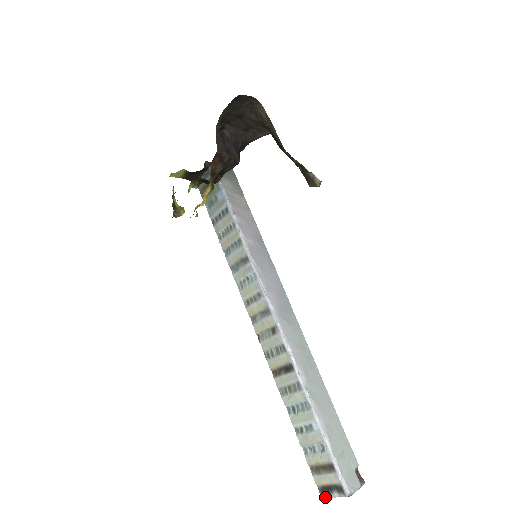
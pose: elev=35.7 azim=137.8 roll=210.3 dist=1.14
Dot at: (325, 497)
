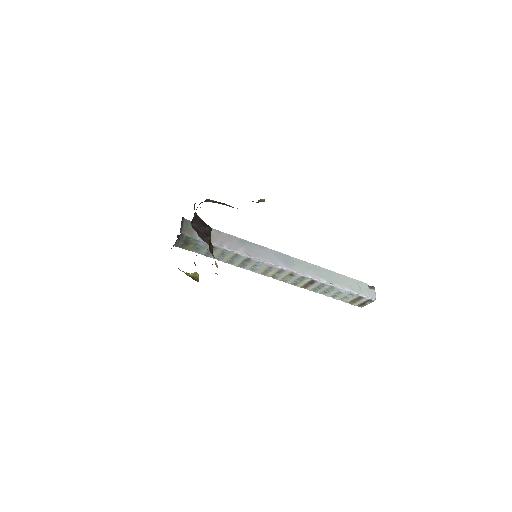
Dot at: occluded
